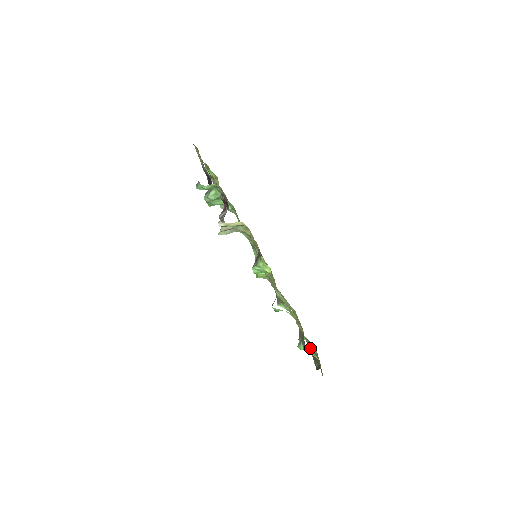
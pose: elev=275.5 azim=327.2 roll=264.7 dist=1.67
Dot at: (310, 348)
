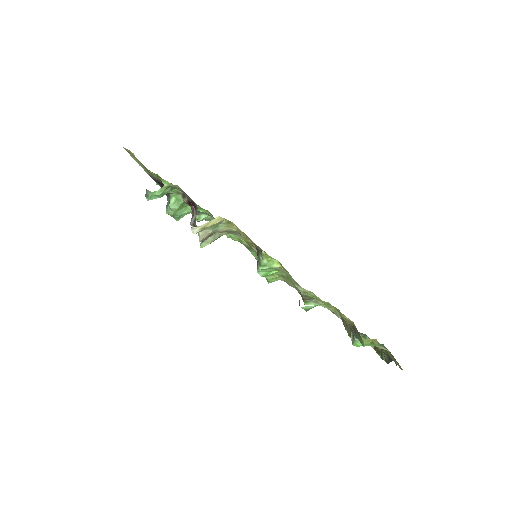
Dot at: (367, 340)
